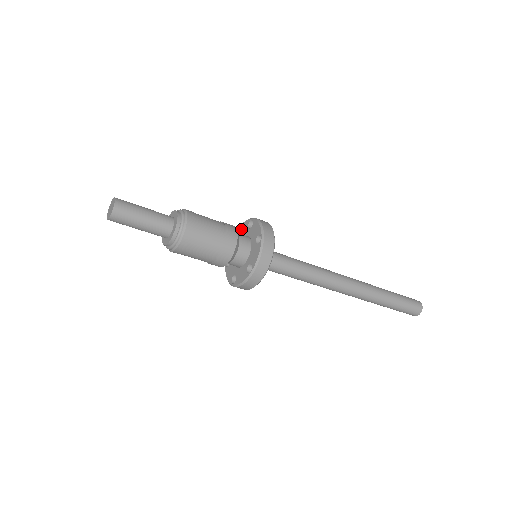
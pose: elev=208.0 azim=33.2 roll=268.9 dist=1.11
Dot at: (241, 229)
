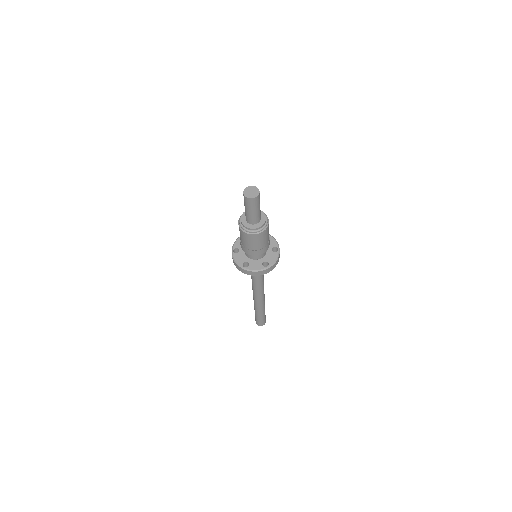
Dot at: occluded
